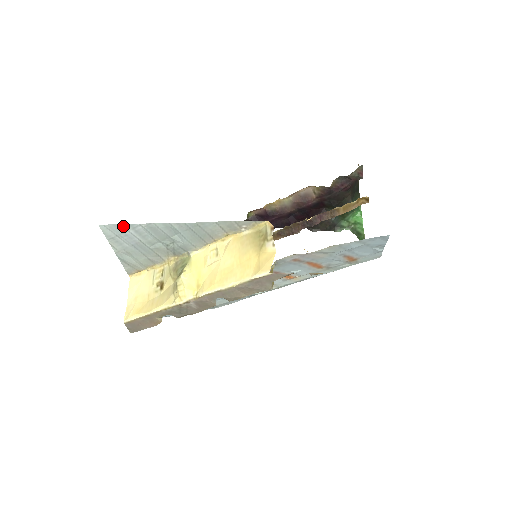
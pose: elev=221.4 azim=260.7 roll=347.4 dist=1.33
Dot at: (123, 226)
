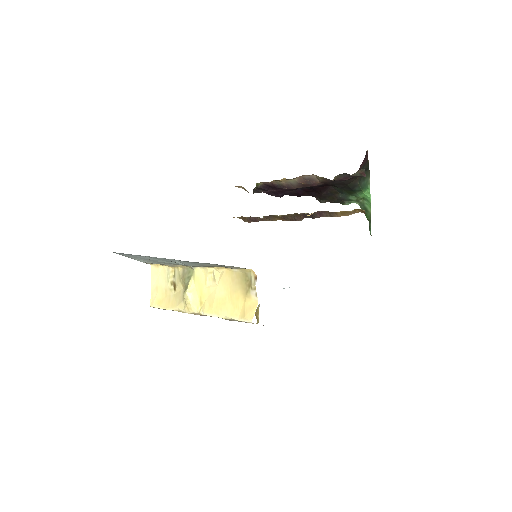
Dot at: (131, 254)
